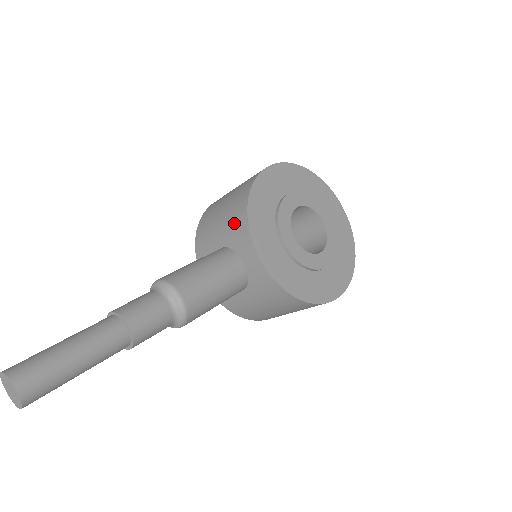
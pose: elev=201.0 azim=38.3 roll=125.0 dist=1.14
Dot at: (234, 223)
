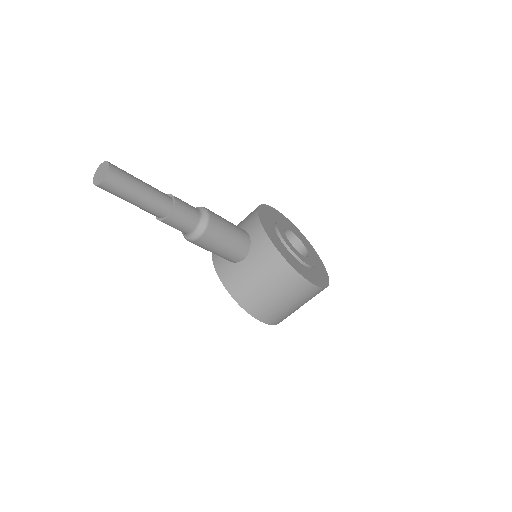
Dot at: (247, 218)
